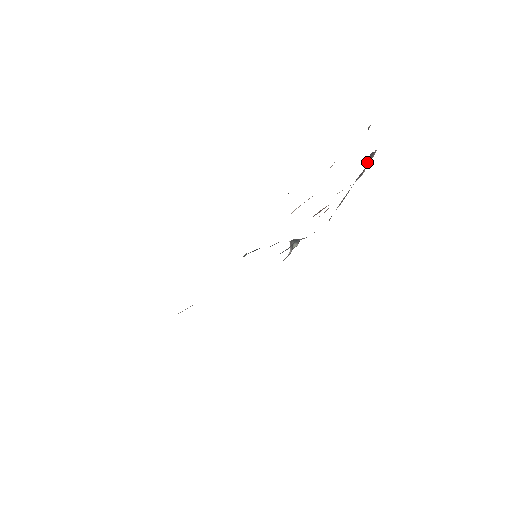
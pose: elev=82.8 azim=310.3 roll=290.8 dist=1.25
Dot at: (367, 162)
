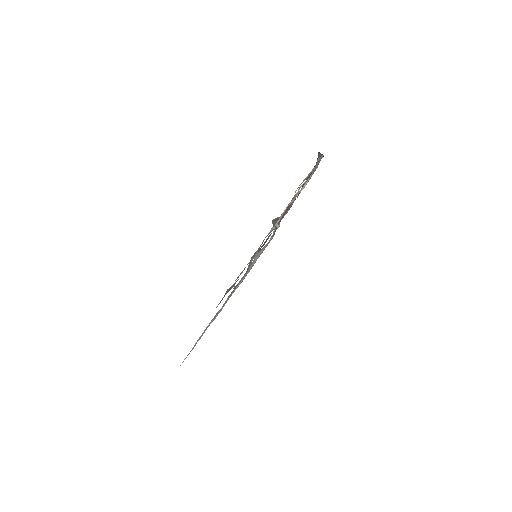
Dot at: occluded
